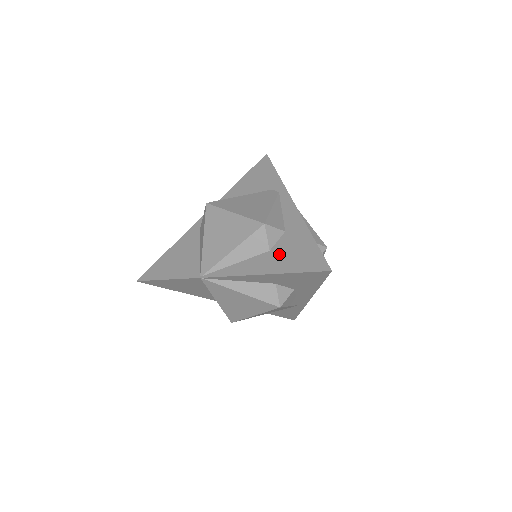
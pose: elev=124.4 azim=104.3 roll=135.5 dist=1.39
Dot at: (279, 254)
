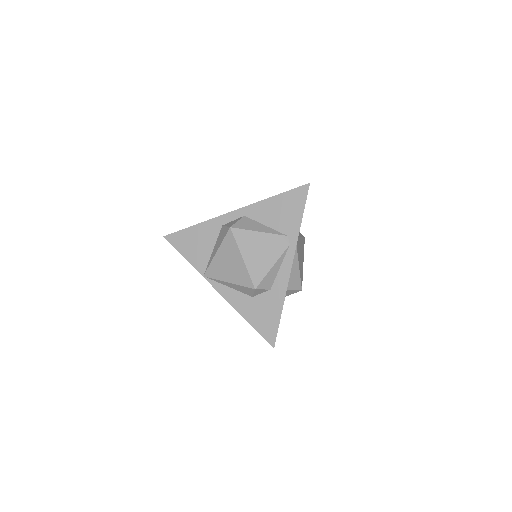
Dot at: (256, 306)
